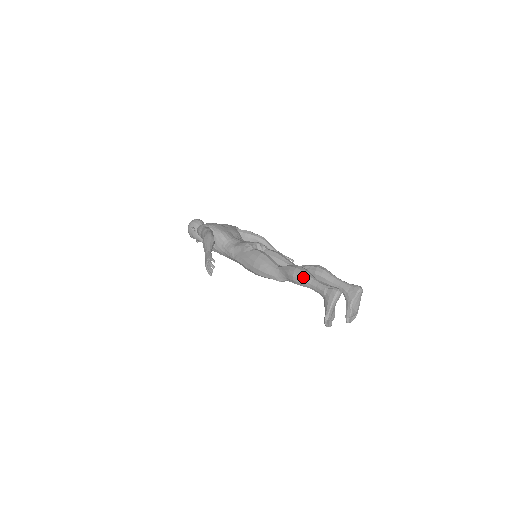
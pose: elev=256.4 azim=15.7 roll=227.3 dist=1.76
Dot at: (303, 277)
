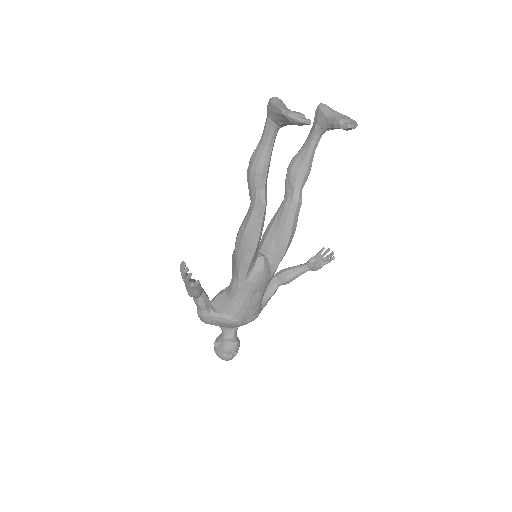
Dot at: (253, 155)
